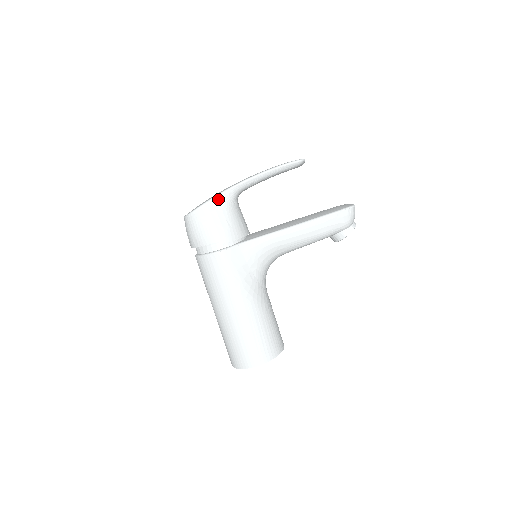
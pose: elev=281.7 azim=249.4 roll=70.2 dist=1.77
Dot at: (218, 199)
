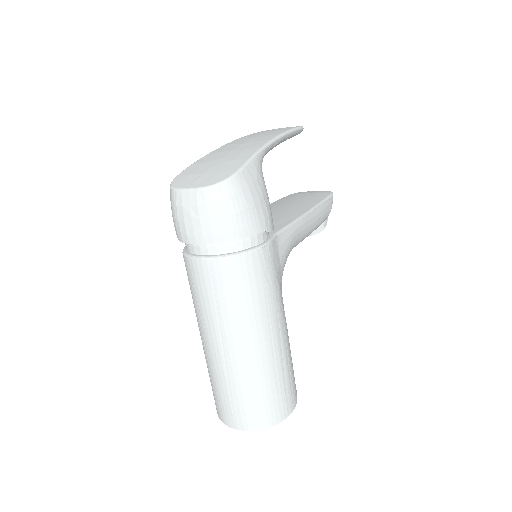
Dot at: (255, 163)
